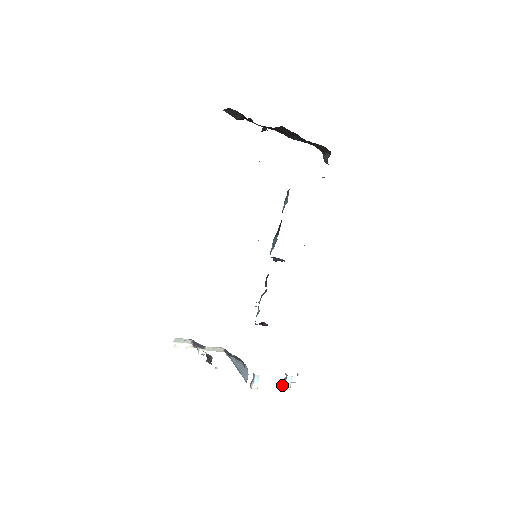
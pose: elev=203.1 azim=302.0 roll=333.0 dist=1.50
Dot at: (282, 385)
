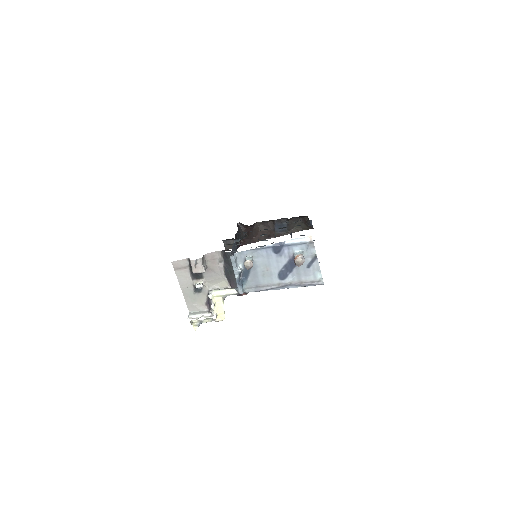
Dot at: (294, 262)
